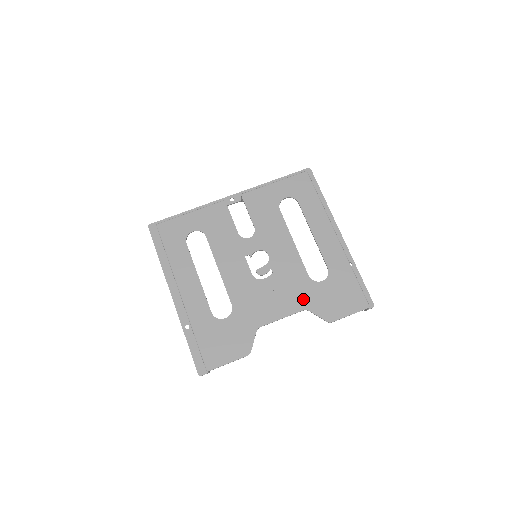
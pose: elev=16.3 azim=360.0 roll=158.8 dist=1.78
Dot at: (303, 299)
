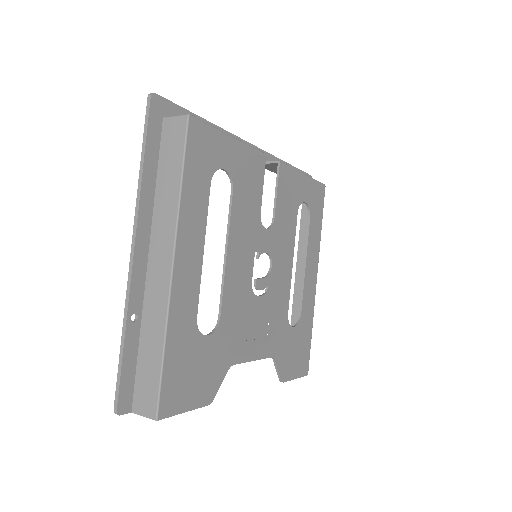
Dot at: (276, 342)
